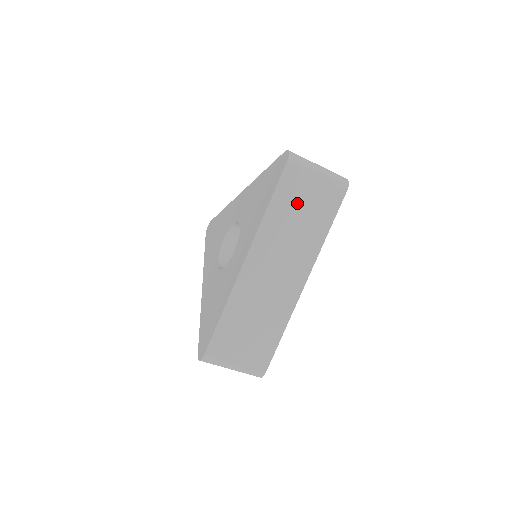
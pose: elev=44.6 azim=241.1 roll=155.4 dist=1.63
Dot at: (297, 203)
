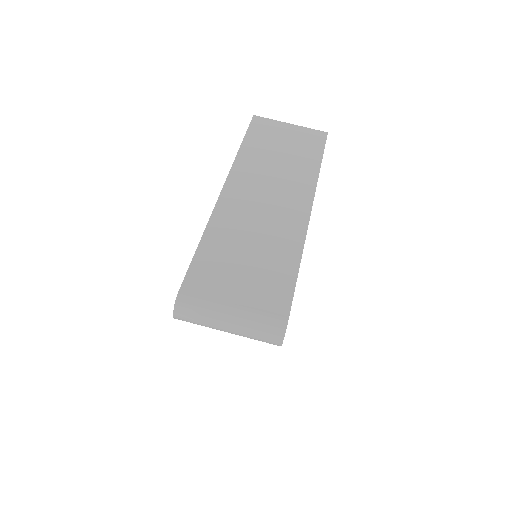
Dot at: (274, 143)
